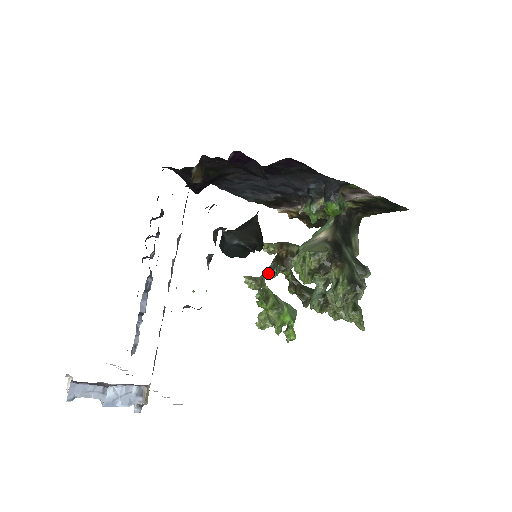
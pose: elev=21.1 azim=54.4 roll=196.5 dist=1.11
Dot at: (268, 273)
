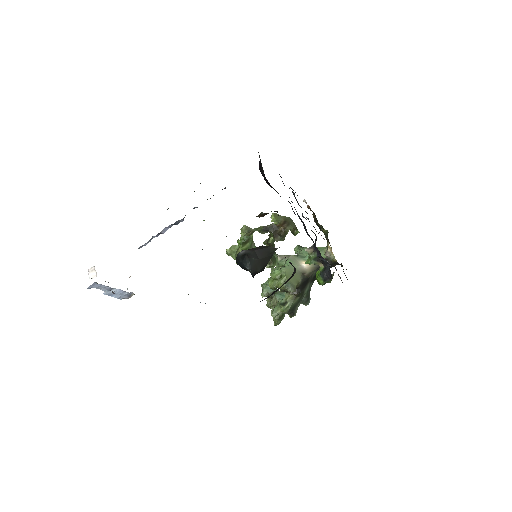
Dot at: (261, 229)
